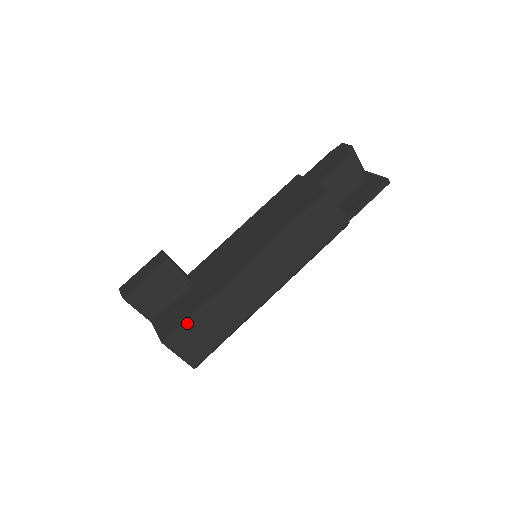
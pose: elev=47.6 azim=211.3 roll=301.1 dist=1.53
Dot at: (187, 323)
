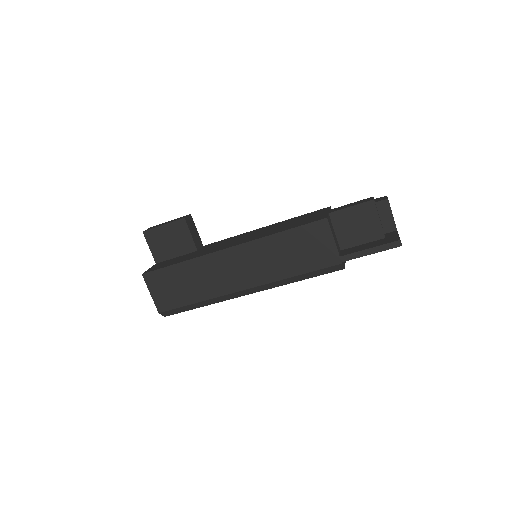
Dot at: (165, 270)
